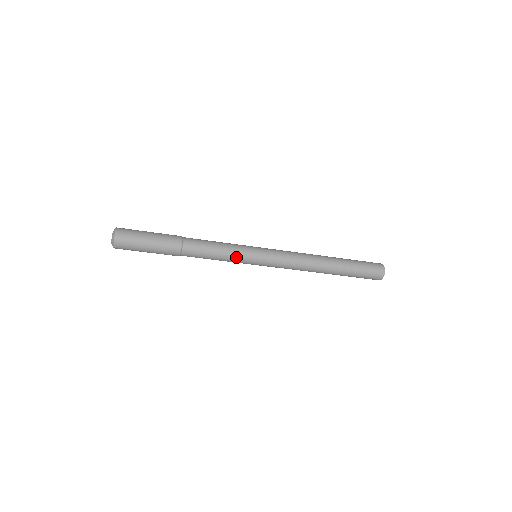
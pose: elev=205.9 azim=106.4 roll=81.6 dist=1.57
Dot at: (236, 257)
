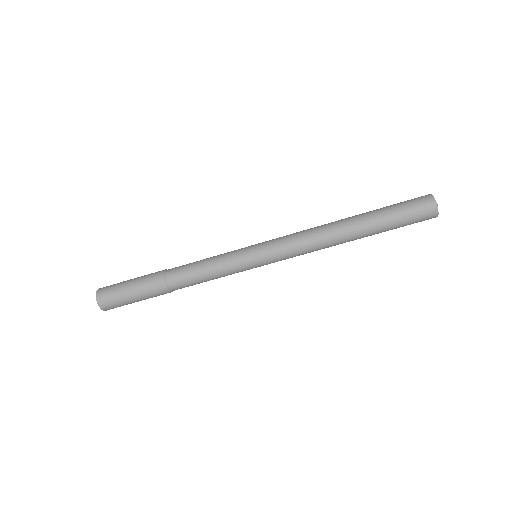
Dot at: (226, 254)
